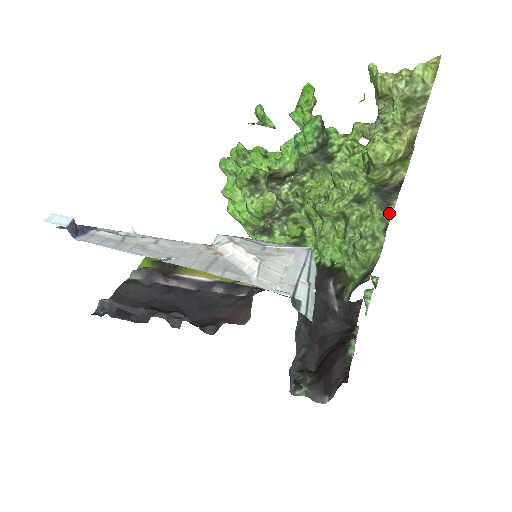
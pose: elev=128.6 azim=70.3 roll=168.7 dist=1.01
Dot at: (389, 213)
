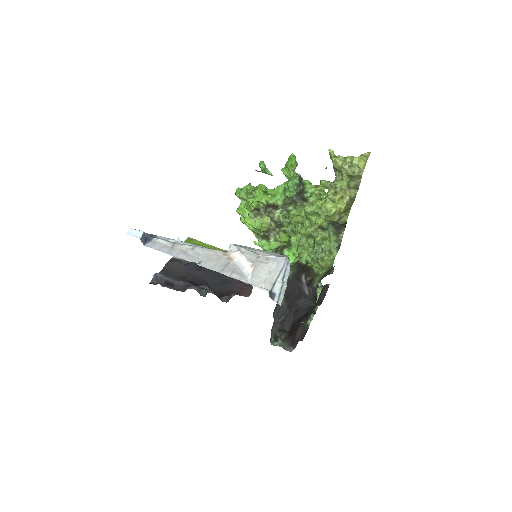
Dot at: (340, 238)
